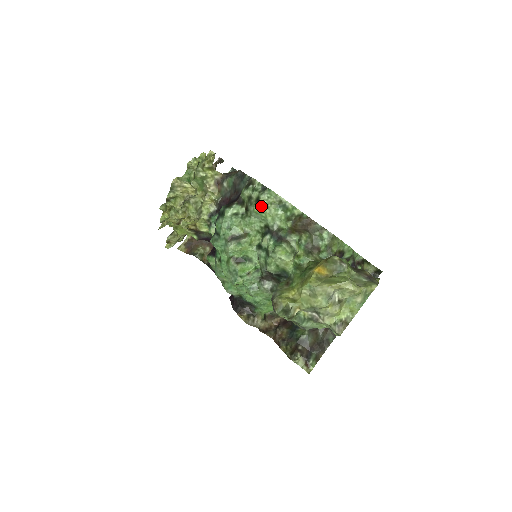
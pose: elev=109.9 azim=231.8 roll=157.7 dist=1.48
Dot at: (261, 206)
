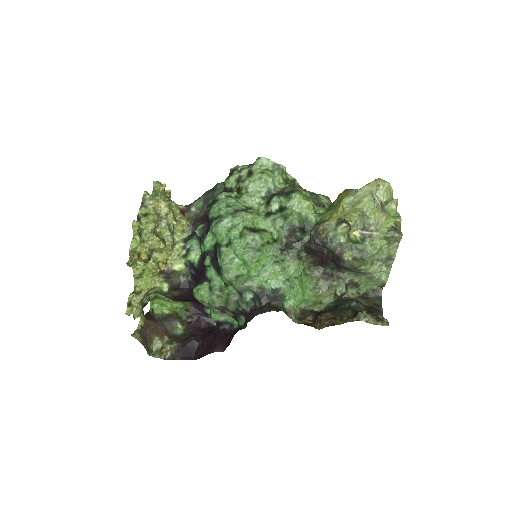
Dot at: (257, 174)
